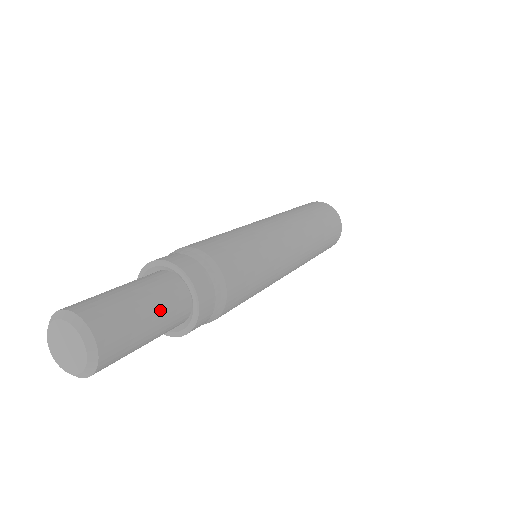
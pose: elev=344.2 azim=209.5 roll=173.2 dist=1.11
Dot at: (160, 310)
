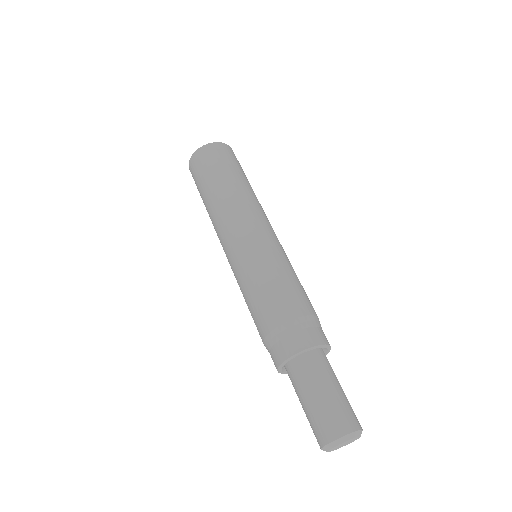
Dot at: occluded
